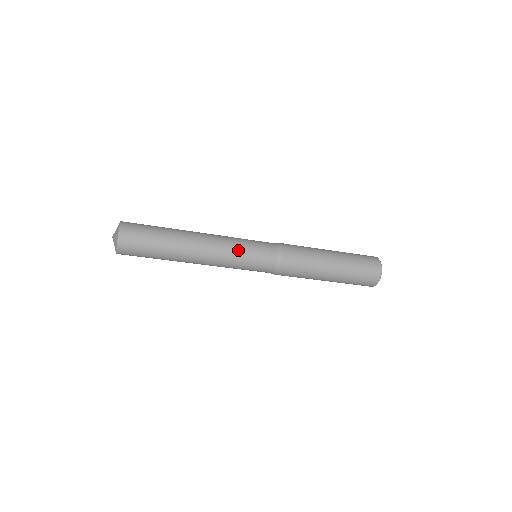
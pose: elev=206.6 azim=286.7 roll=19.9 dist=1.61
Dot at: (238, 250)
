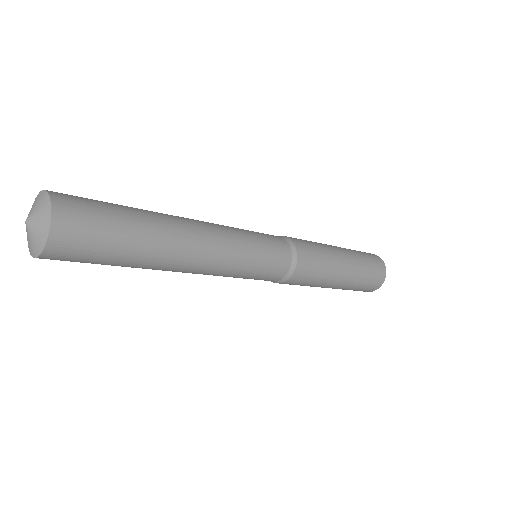
Dot at: (235, 274)
